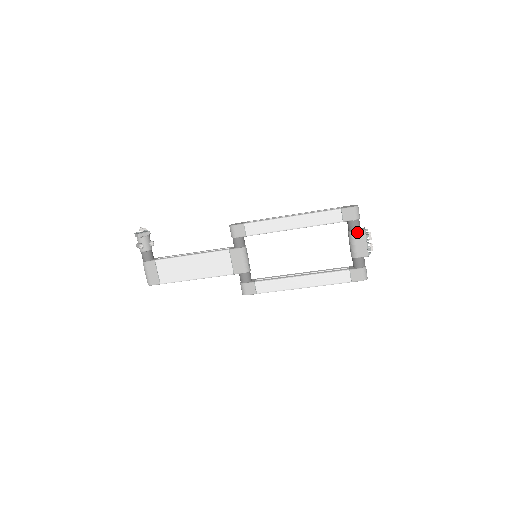
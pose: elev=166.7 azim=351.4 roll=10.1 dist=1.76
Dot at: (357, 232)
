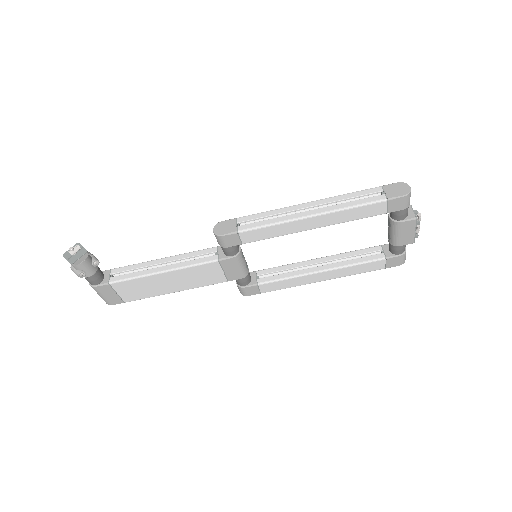
Dot at: (404, 222)
